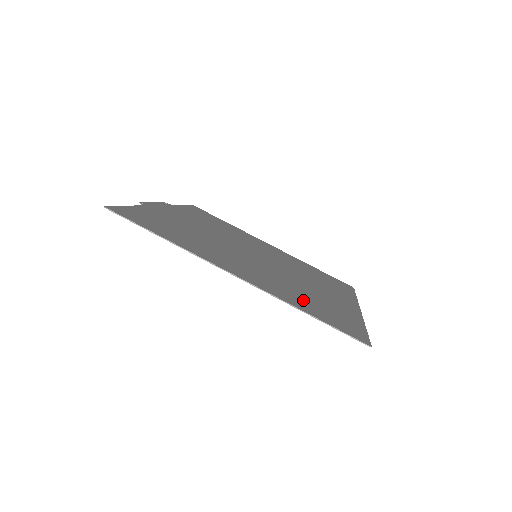
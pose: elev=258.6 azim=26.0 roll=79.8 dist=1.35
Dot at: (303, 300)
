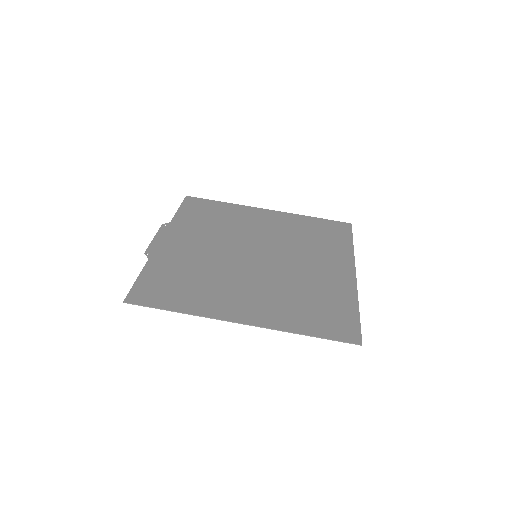
Dot at: (302, 311)
